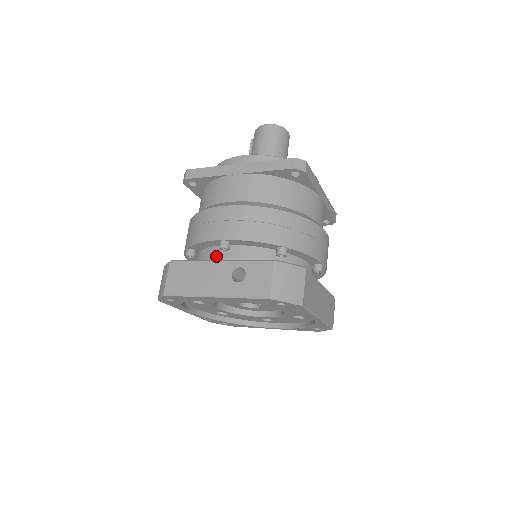
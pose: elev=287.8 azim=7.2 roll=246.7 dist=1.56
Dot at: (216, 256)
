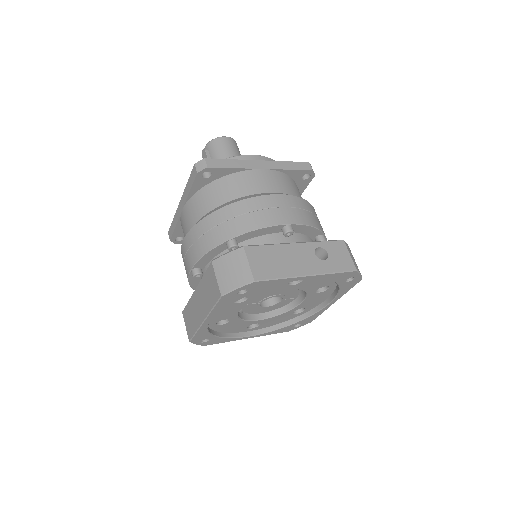
Dot at: (275, 243)
